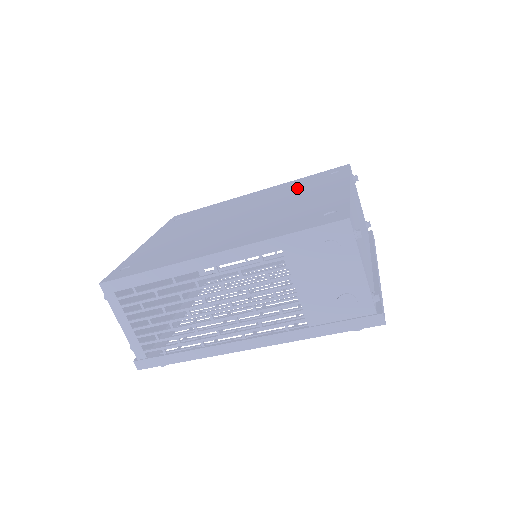
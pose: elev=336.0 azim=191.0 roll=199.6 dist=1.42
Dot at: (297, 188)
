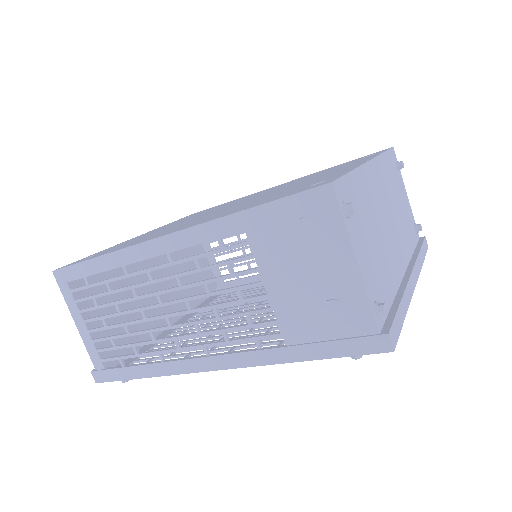
Dot at: (317, 174)
